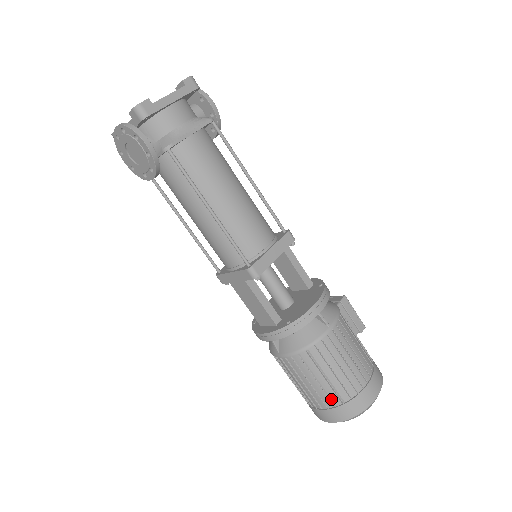
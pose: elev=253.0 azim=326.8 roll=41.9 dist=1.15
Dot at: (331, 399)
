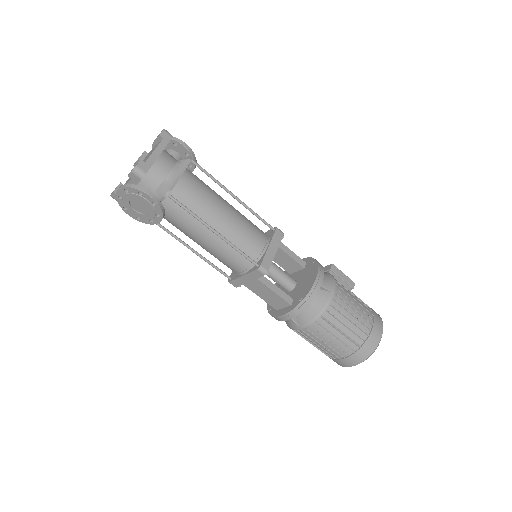
Dot at: (350, 347)
